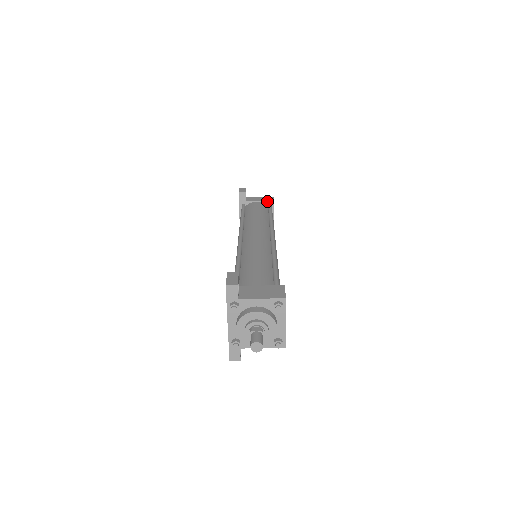
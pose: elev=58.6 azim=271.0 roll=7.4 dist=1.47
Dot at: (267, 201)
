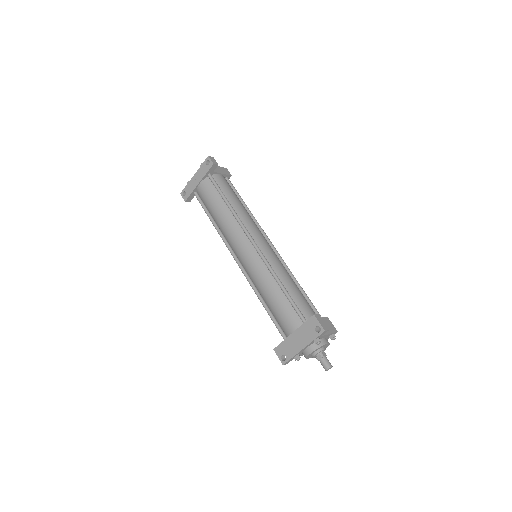
Dot at: (227, 175)
